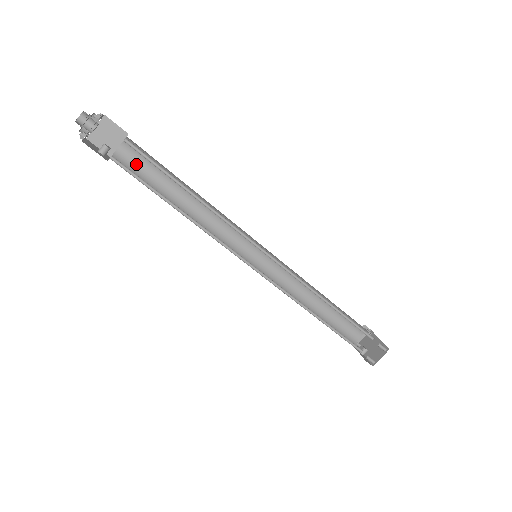
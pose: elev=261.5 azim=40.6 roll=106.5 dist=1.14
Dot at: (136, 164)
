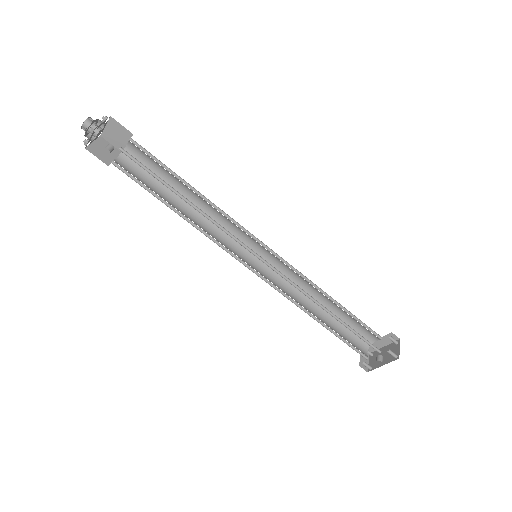
Dot at: (132, 174)
